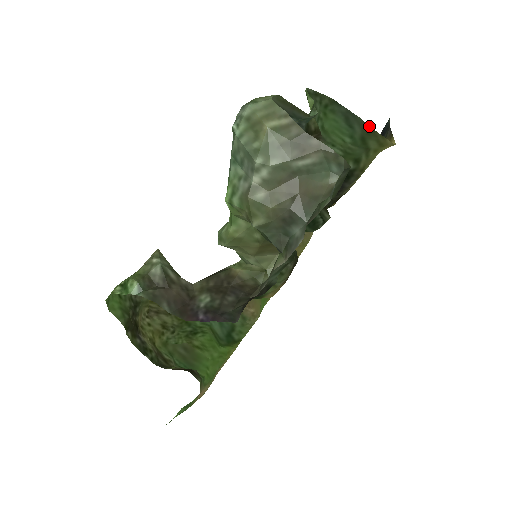
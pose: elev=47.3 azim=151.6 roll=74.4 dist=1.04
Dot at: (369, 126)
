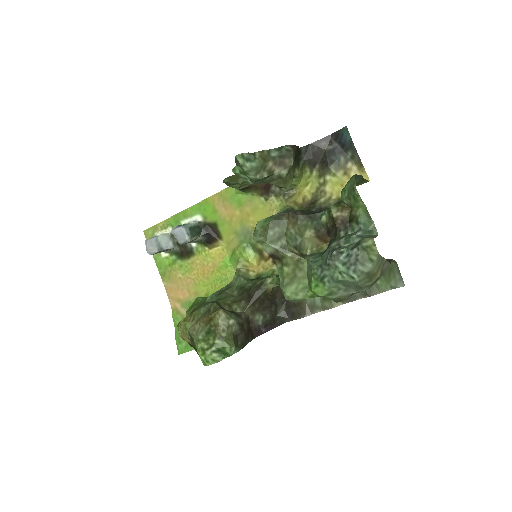
Dot at: (364, 179)
